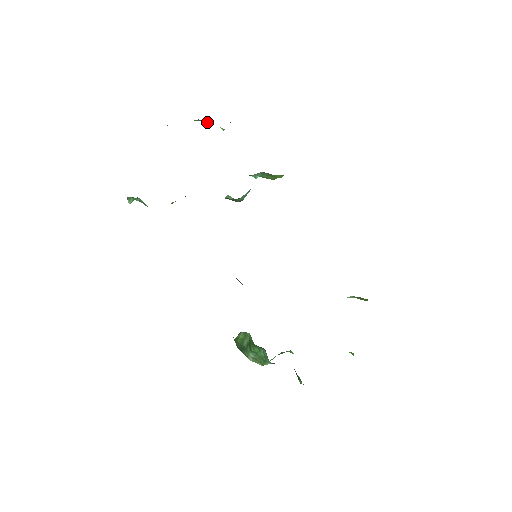
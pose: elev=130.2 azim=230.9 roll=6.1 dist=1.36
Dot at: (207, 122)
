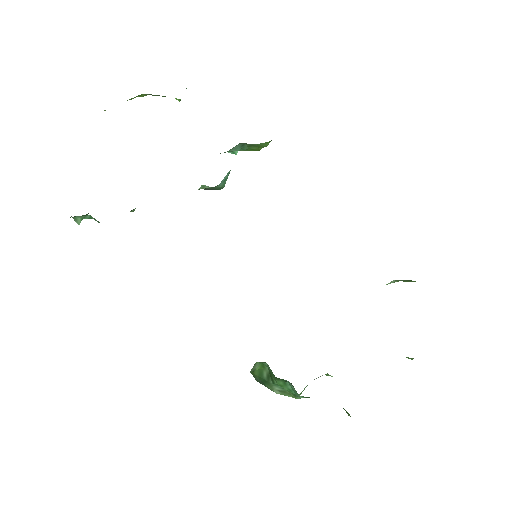
Dot at: occluded
